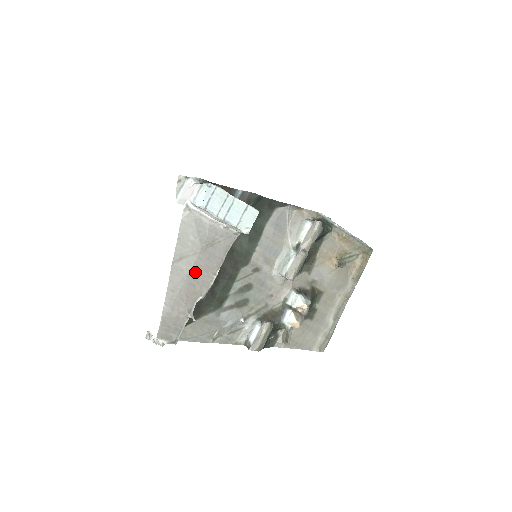
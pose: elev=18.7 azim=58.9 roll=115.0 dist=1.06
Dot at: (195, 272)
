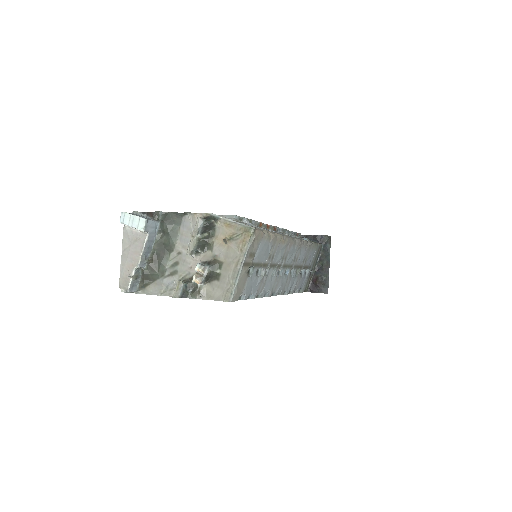
Dot at: (131, 255)
